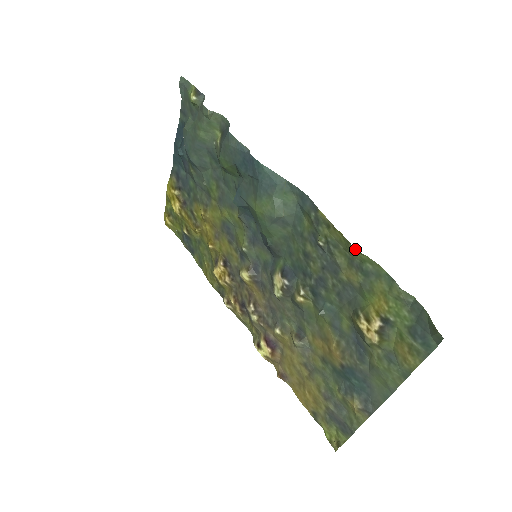
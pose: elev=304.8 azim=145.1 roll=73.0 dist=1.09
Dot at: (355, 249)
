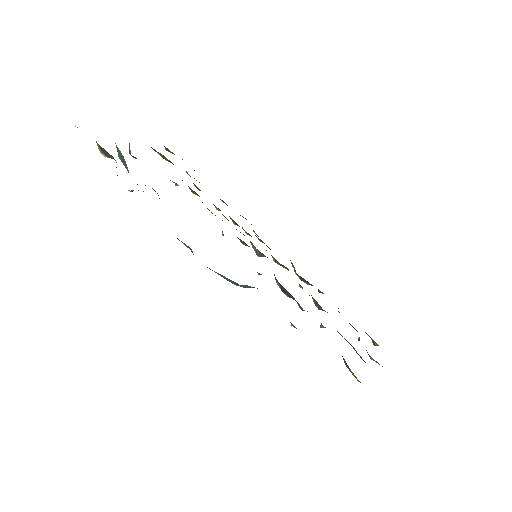
Dot at: occluded
